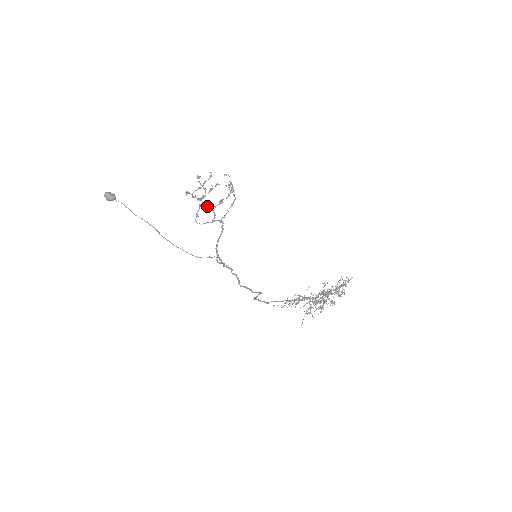
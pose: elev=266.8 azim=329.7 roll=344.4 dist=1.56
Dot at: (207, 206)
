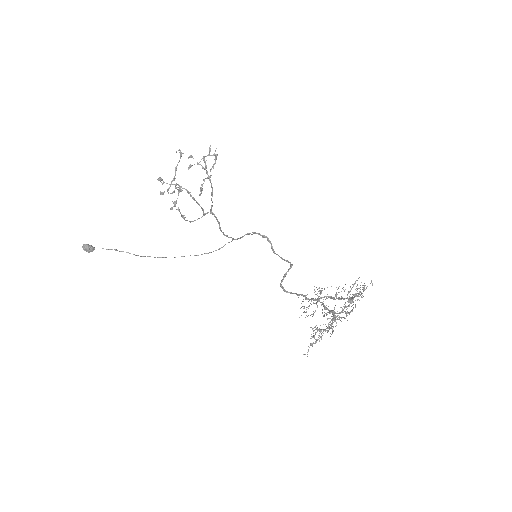
Dot at: occluded
